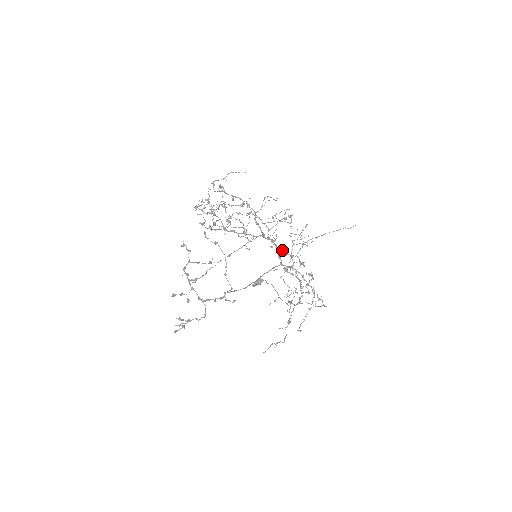
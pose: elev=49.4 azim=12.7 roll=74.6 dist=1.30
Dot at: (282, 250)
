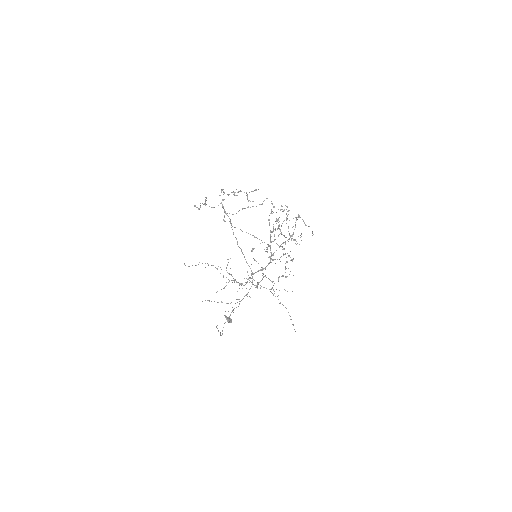
Dot at: occluded
